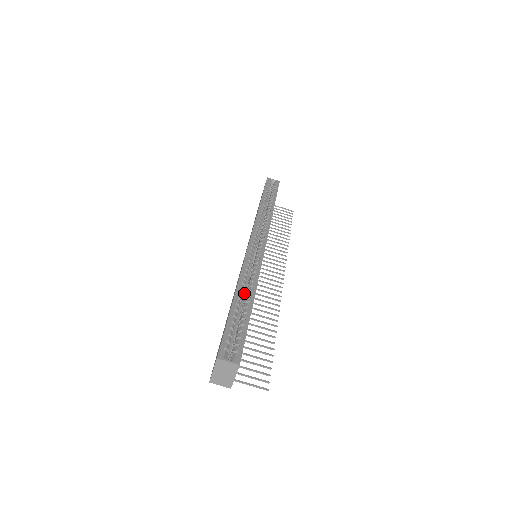
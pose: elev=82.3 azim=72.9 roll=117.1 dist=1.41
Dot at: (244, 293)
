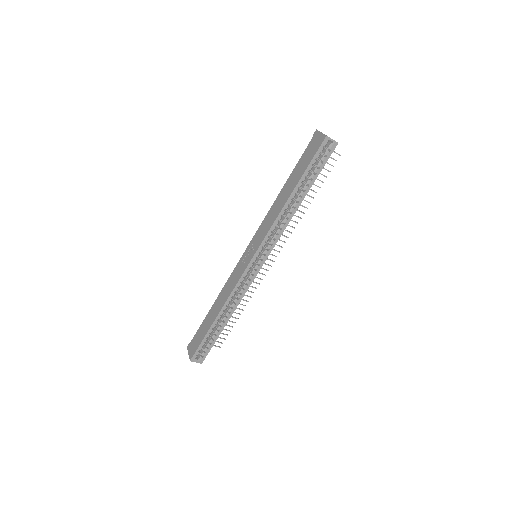
Dot at: occluded
